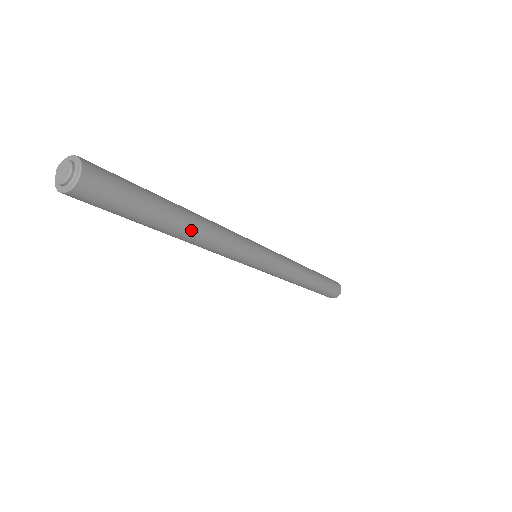
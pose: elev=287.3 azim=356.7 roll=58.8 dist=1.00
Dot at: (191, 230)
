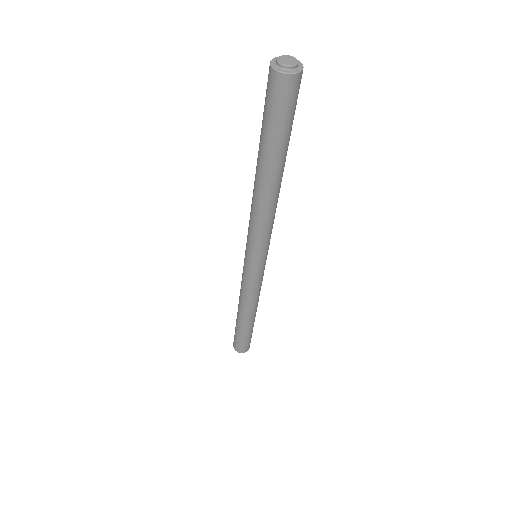
Dot at: (272, 185)
